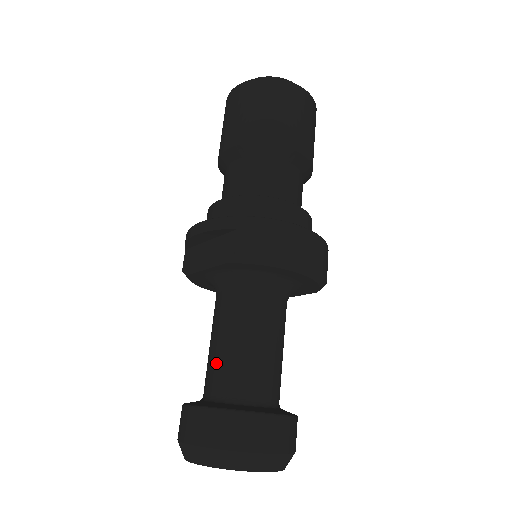
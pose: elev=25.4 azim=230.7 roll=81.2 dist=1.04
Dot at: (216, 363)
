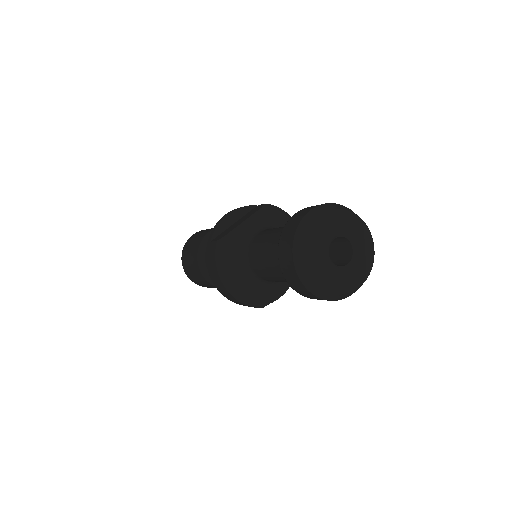
Dot at: occluded
